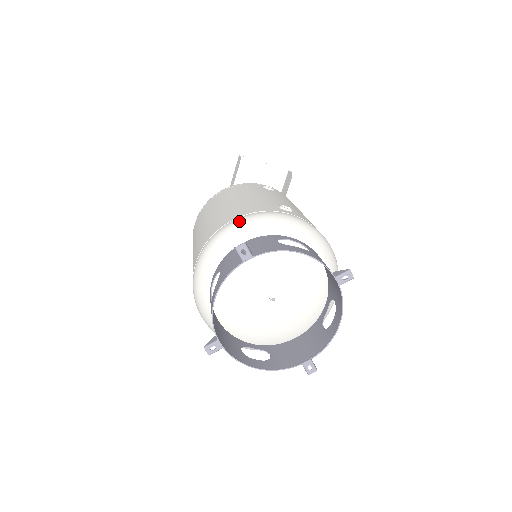
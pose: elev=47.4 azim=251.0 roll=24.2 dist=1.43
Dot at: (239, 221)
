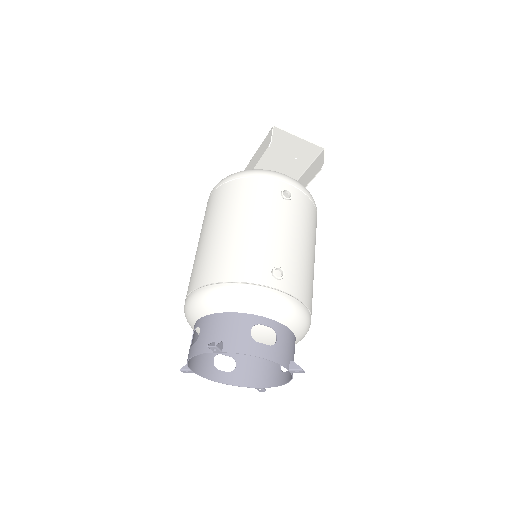
Dot at: (227, 291)
